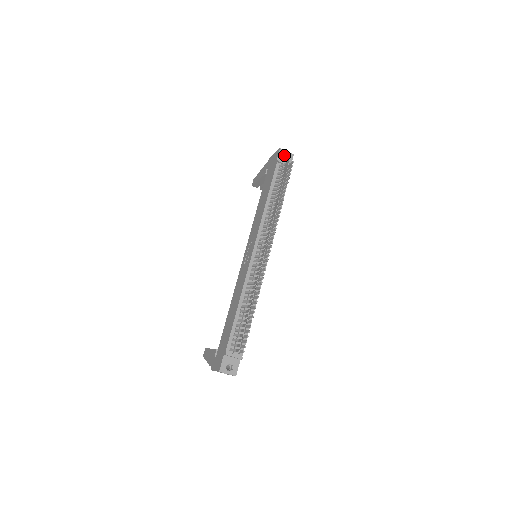
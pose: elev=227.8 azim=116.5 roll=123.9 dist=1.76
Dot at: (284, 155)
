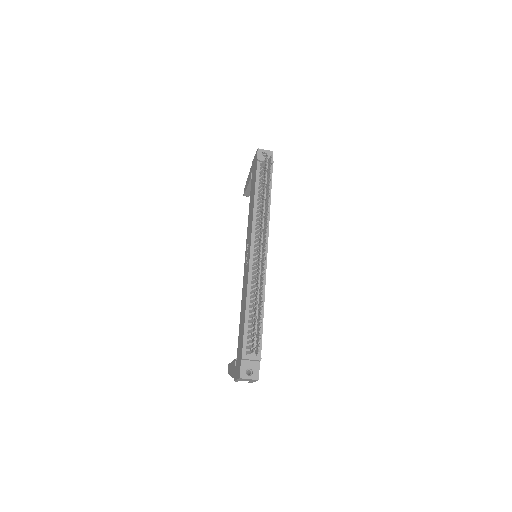
Dot at: (264, 154)
